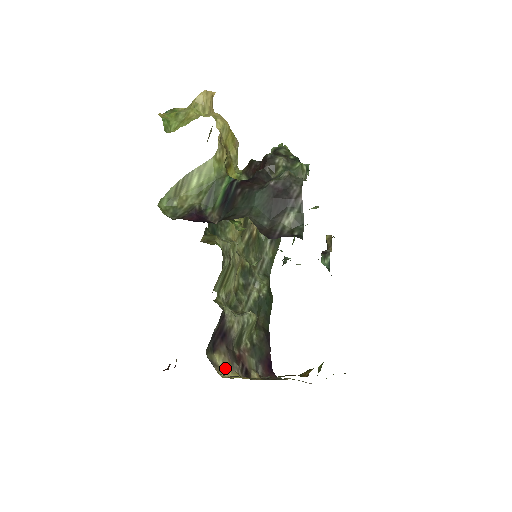
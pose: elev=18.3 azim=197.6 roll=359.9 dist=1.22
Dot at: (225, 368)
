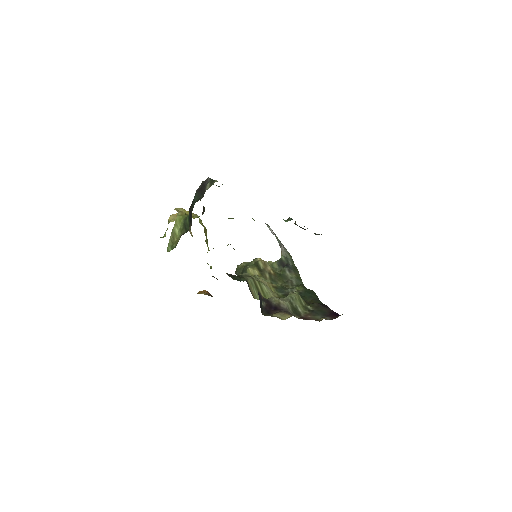
Dot at: (284, 316)
